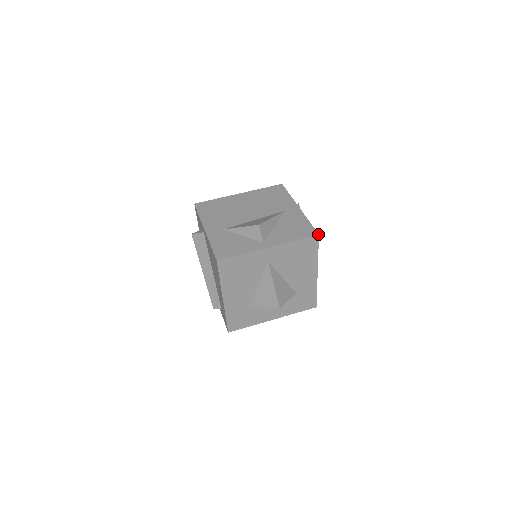
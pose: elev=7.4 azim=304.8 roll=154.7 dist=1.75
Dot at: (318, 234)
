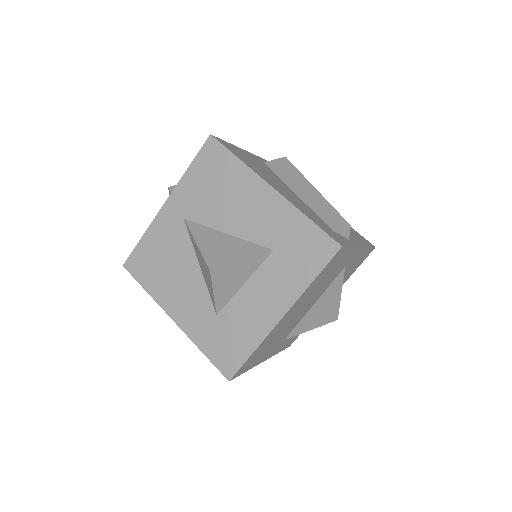
Dot at: occluded
